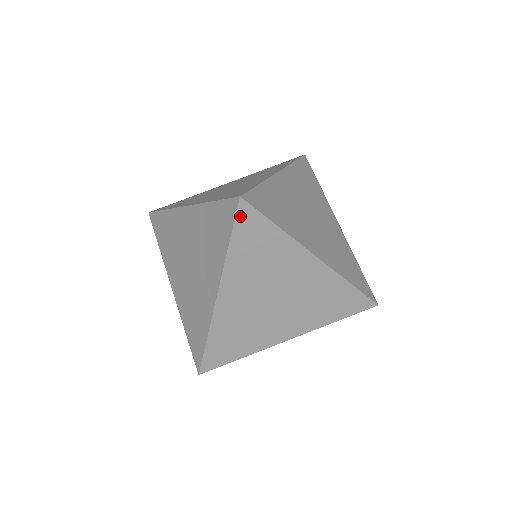
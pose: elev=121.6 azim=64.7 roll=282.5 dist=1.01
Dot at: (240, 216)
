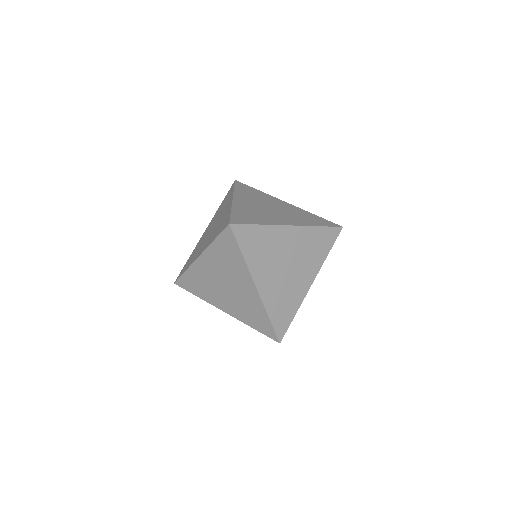
Dot at: (225, 232)
